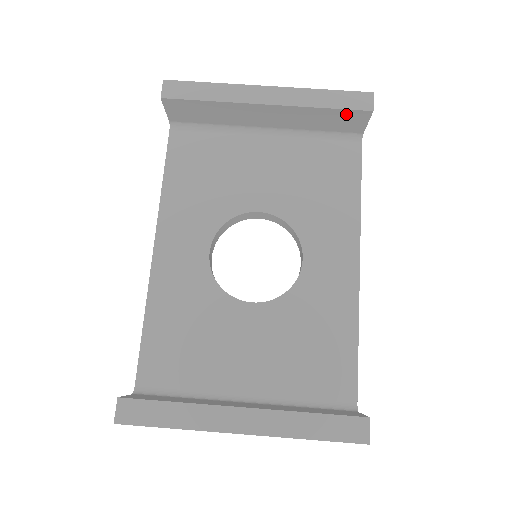
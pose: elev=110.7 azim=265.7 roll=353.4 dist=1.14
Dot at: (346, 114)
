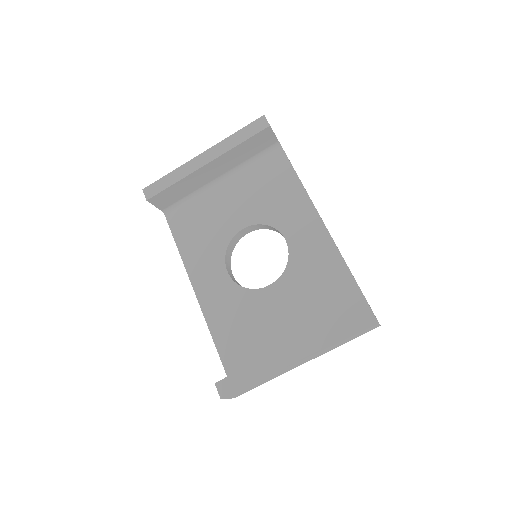
Dot at: (256, 138)
